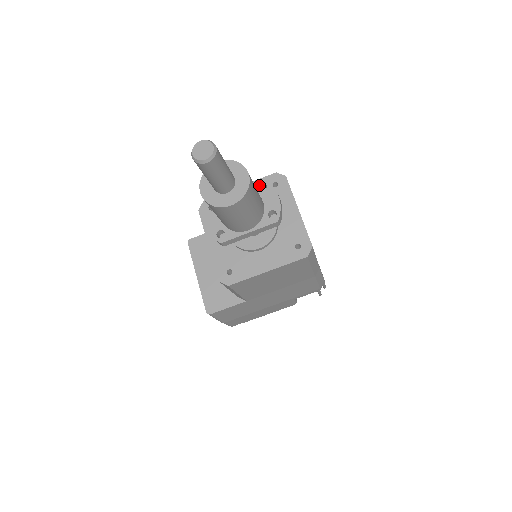
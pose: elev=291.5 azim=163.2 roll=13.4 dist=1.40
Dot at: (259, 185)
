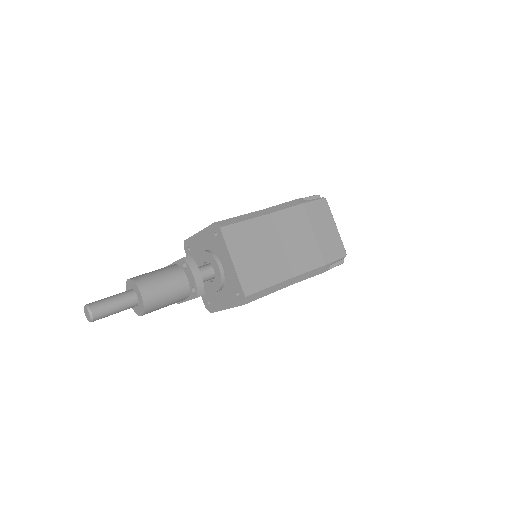
Dot at: (183, 263)
